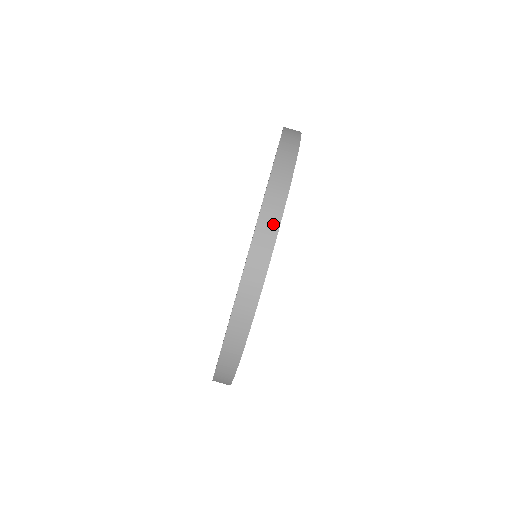
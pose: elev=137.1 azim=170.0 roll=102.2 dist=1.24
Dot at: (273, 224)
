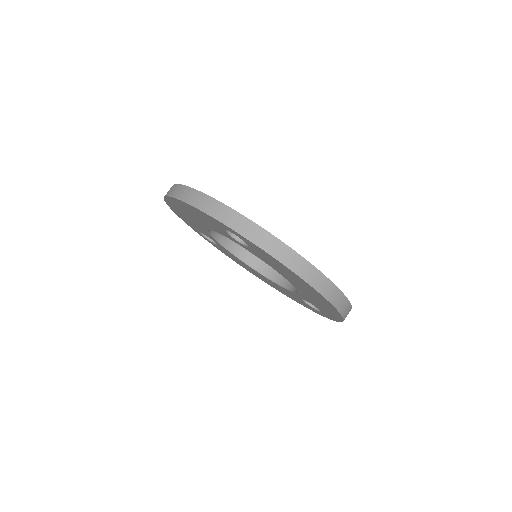
Dot at: (246, 224)
